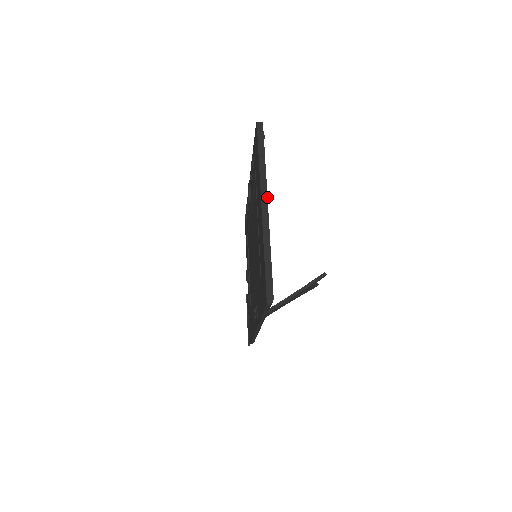
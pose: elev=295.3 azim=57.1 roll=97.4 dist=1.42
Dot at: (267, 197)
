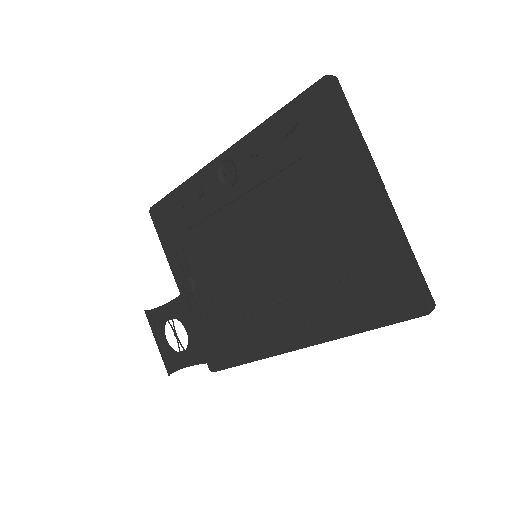
Dot at: occluded
